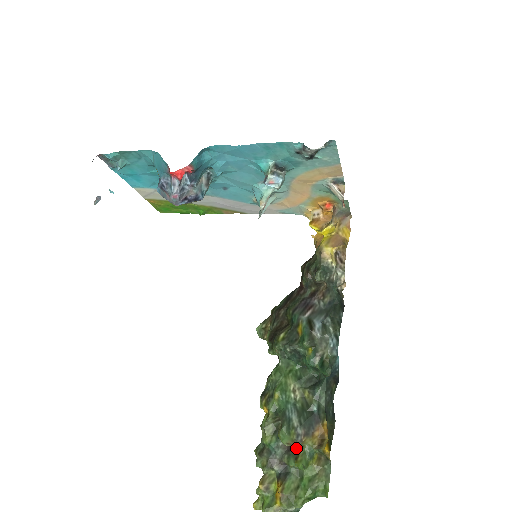
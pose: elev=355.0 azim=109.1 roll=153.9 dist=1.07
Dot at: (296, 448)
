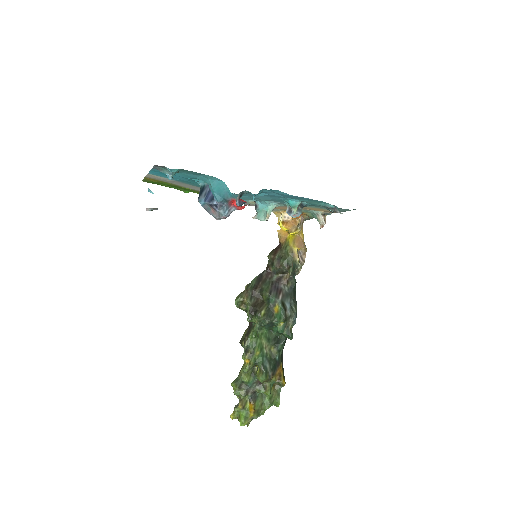
Dot at: (265, 382)
